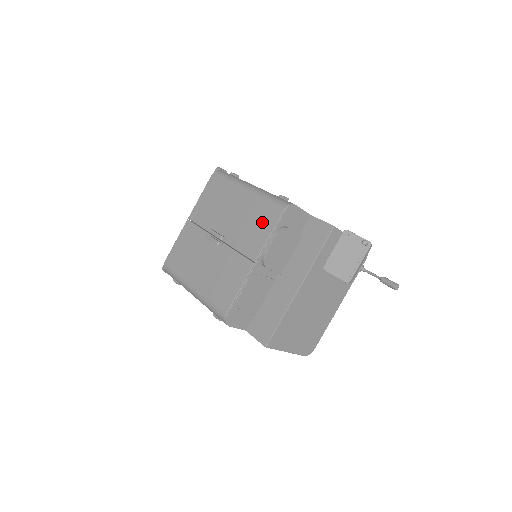
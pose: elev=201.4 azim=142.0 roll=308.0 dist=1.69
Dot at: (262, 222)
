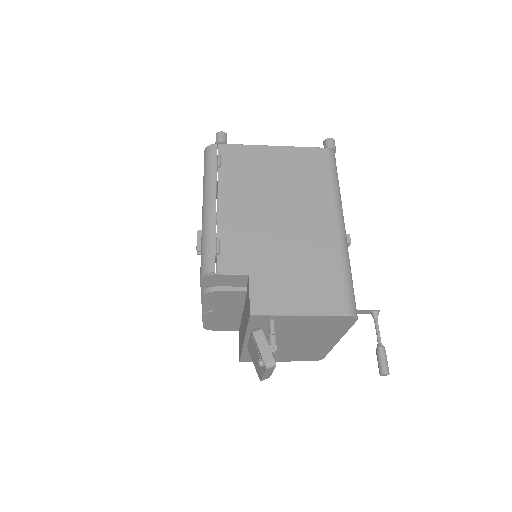
Dot at: occluded
